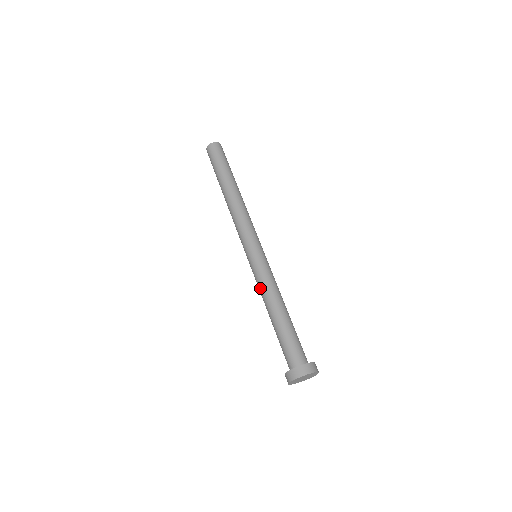
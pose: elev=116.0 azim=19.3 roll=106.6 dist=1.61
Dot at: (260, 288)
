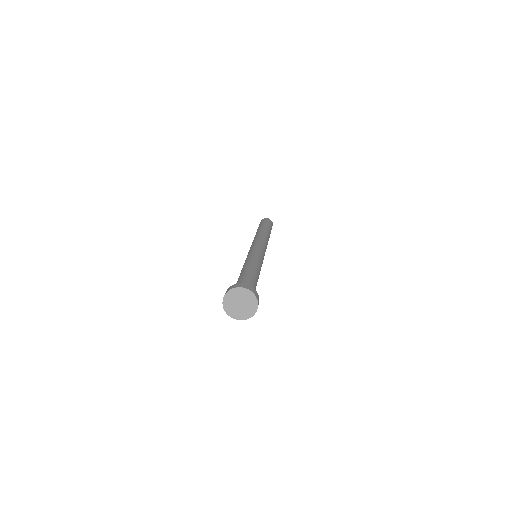
Dot at: (248, 259)
